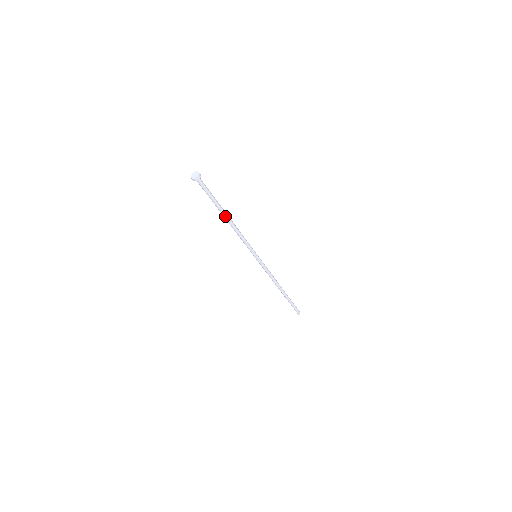
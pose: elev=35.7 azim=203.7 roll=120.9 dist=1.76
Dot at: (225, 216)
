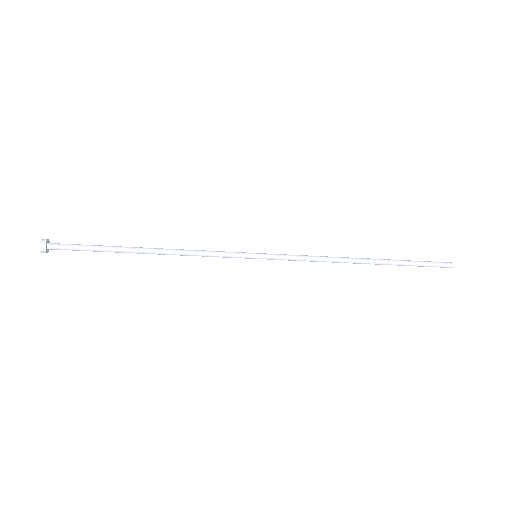
Dot at: (139, 253)
